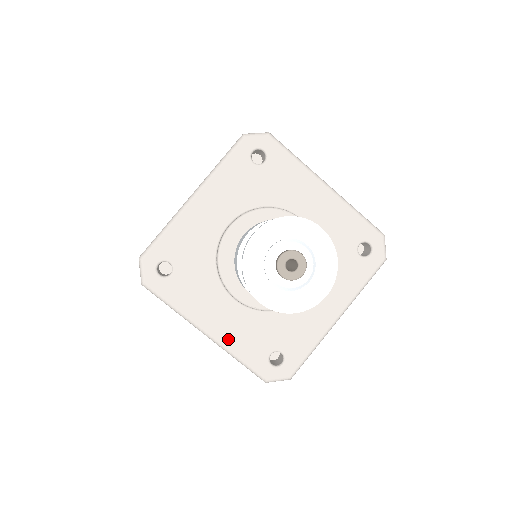
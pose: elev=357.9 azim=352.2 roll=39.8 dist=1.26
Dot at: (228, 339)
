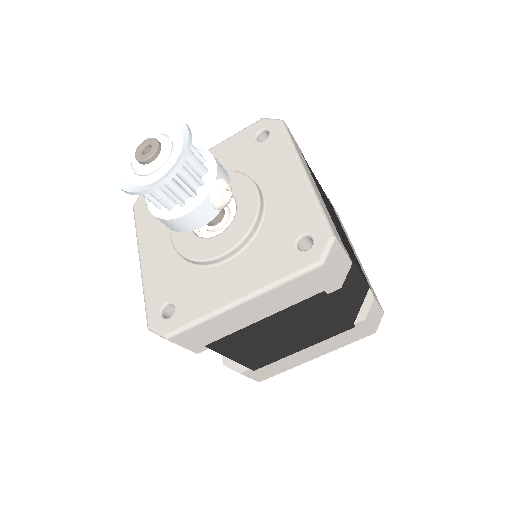
Dot at: (256, 282)
